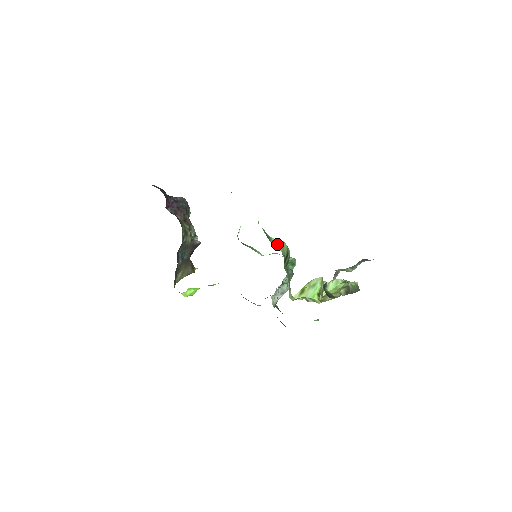
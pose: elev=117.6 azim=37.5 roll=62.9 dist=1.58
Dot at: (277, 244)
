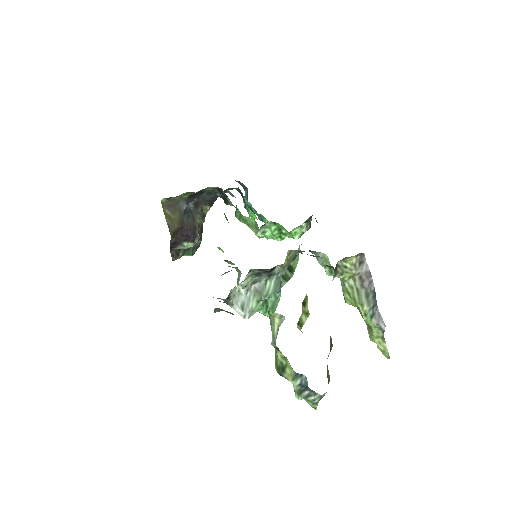
Dot at: occluded
